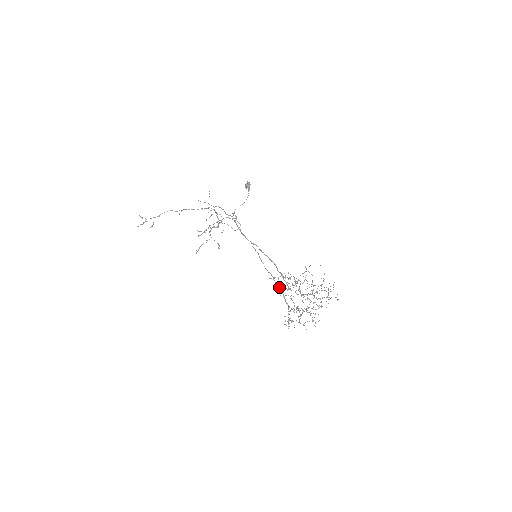
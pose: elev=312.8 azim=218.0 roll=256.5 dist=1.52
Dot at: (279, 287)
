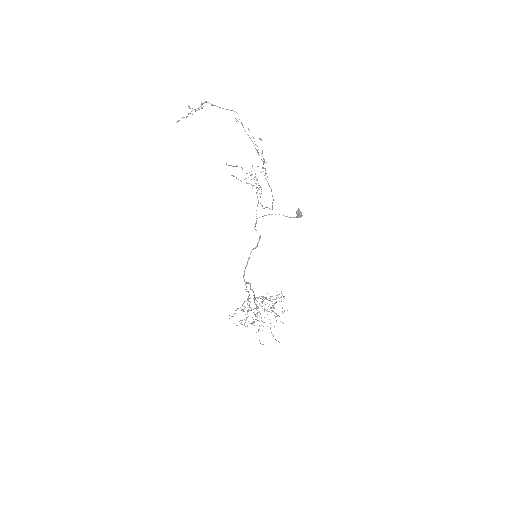
Dot at: (249, 294)
